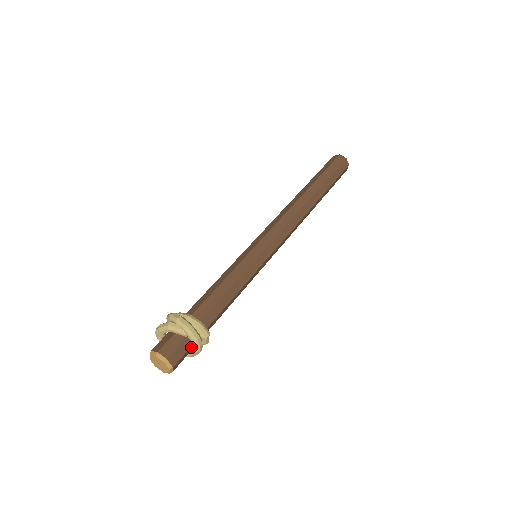
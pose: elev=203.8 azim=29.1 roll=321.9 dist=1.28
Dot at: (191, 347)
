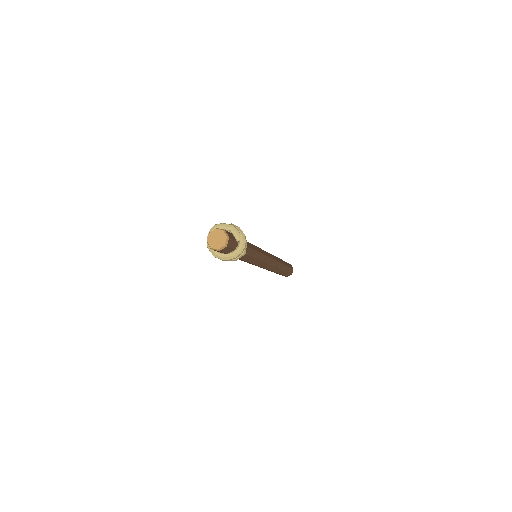
Dot at: (232, 251)
